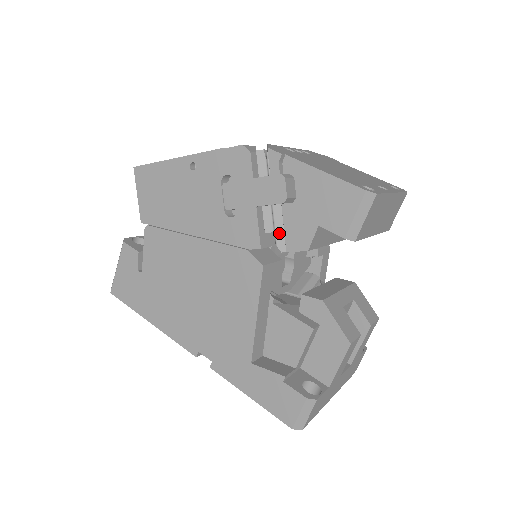
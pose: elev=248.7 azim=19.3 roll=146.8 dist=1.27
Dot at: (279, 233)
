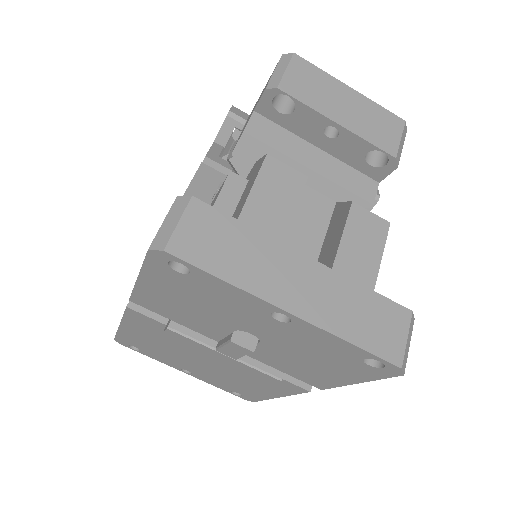
Dot at: occluded
